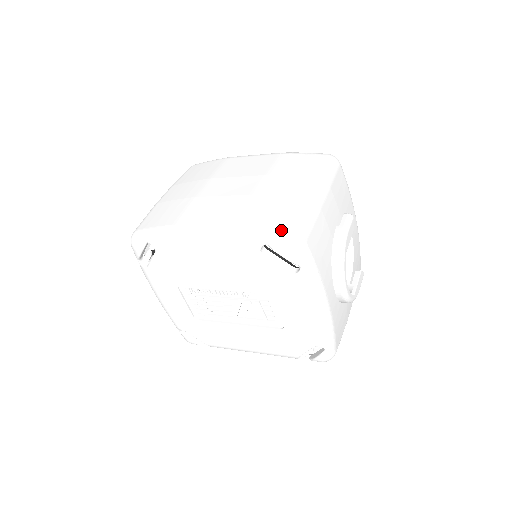
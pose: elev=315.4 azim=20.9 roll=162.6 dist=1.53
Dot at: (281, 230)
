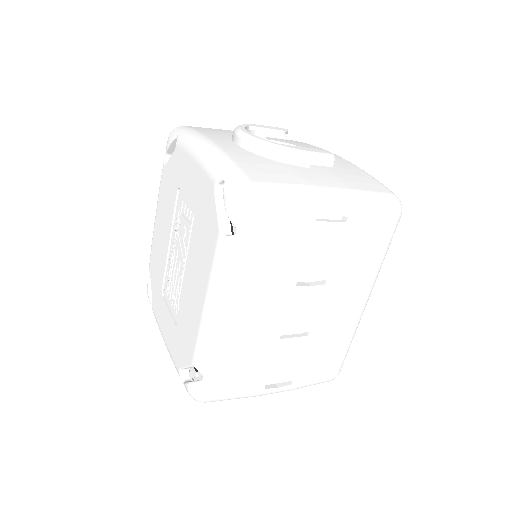
Dot at: occluded
